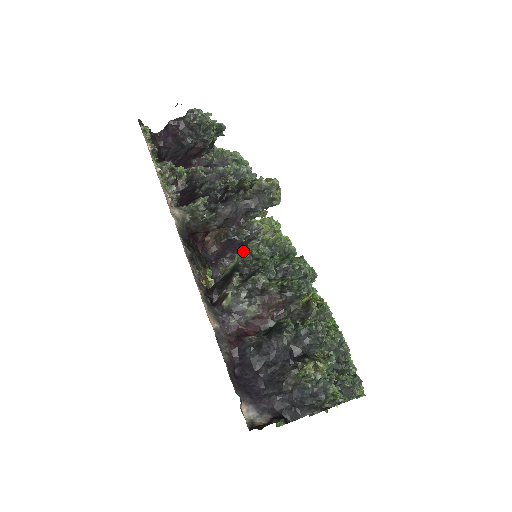
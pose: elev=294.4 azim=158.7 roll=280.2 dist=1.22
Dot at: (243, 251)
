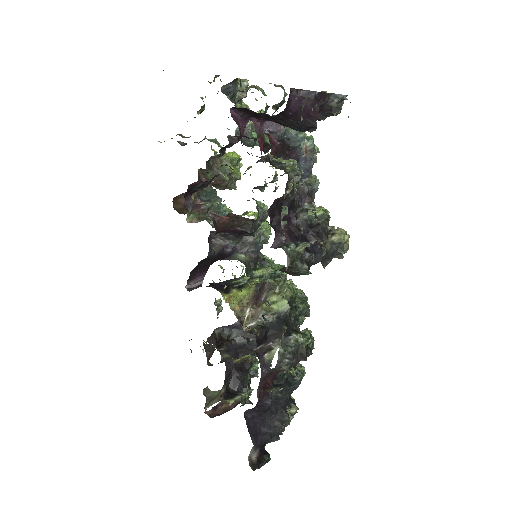
Dot at: (290, 296)
